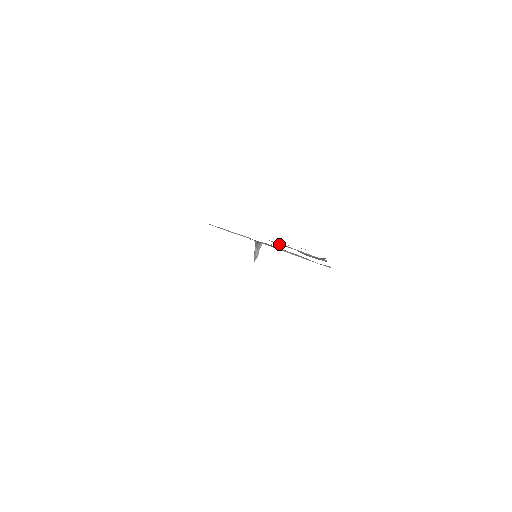
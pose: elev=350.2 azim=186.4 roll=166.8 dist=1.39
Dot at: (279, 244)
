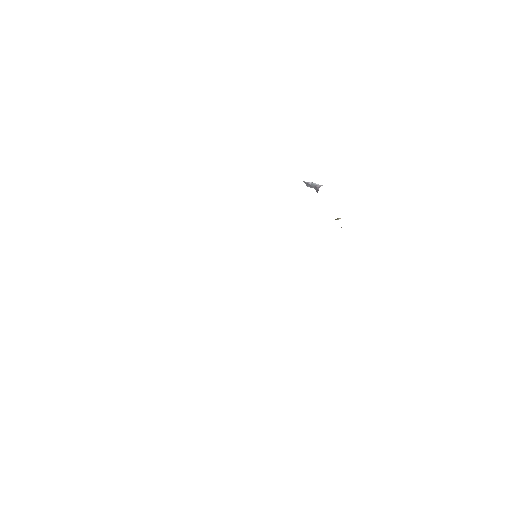
Dot at: occluded
